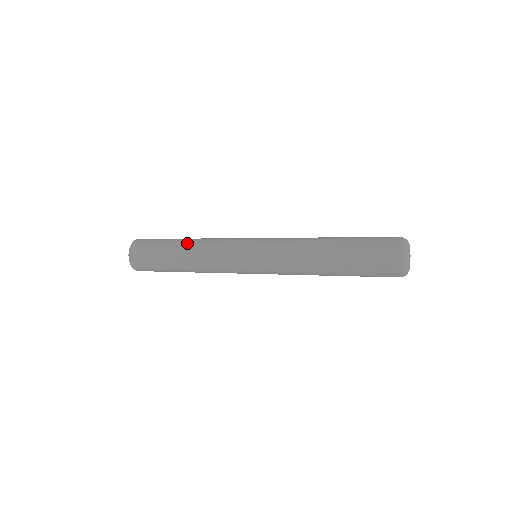
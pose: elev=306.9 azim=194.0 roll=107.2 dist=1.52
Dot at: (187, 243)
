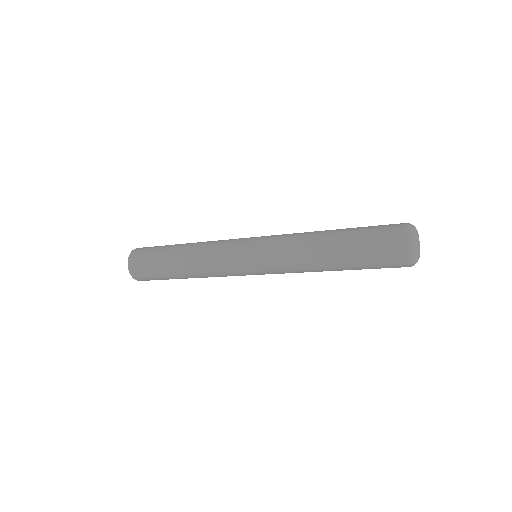
Dot at: occluded
